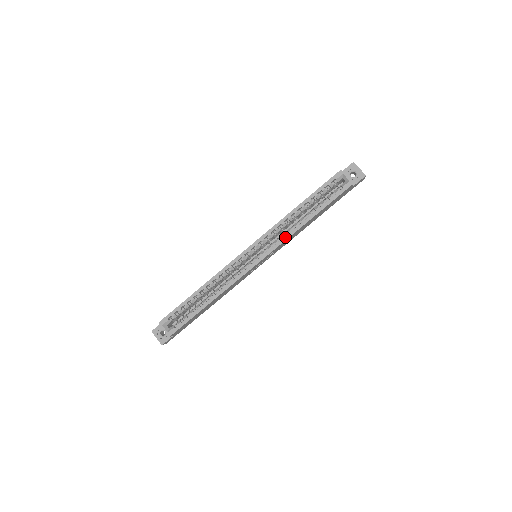
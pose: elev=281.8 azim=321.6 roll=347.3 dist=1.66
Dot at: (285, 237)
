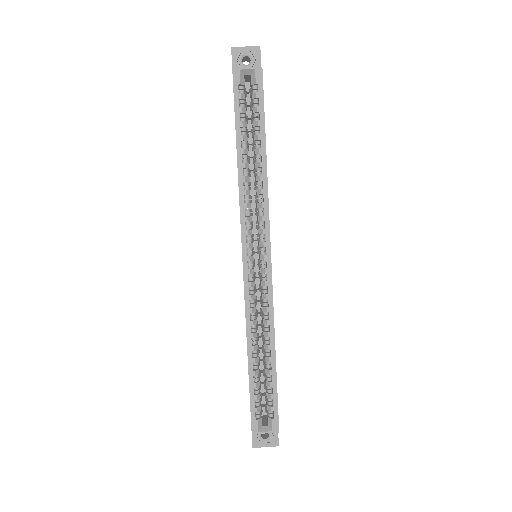
Dot at: (264, 203)
